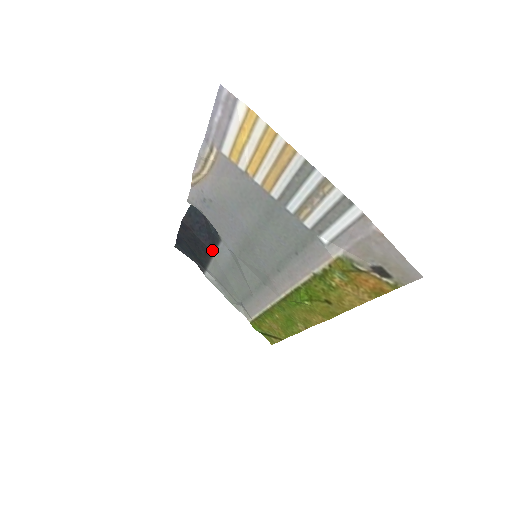
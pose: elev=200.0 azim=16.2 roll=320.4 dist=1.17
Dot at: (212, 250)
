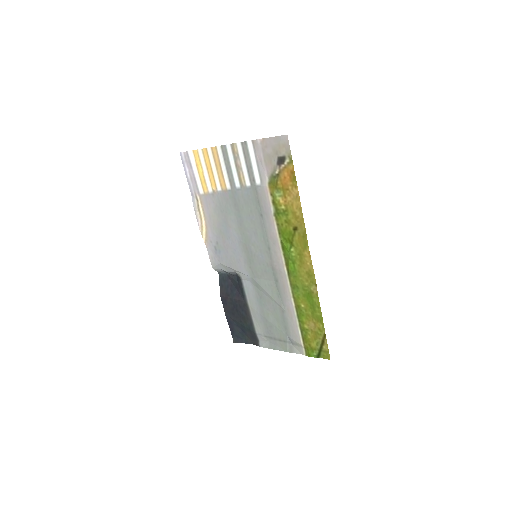
Dot at: (245, 299)
